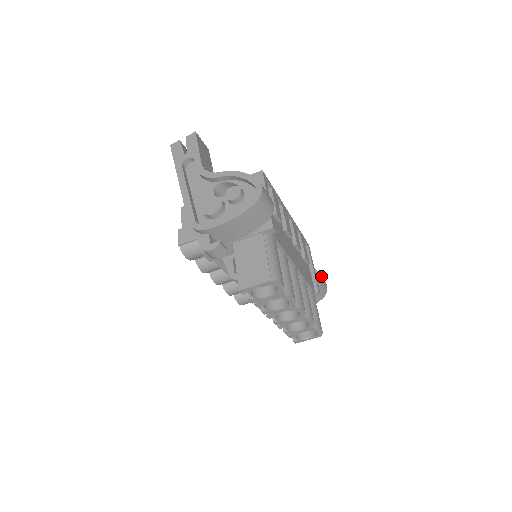
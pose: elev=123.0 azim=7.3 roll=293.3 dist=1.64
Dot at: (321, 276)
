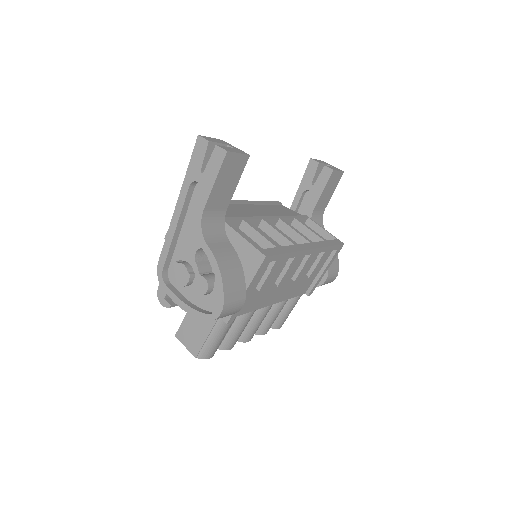
Dot at: (329, 278)
